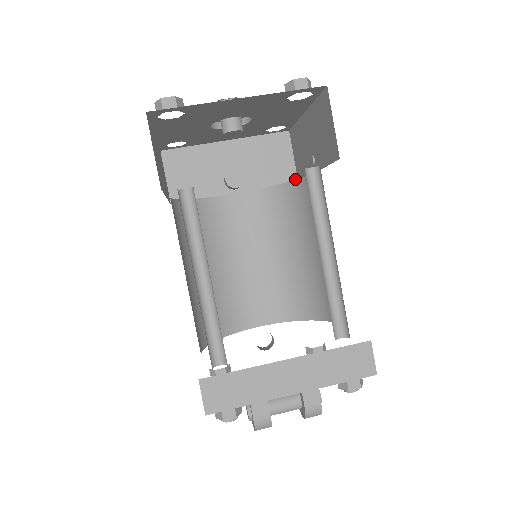
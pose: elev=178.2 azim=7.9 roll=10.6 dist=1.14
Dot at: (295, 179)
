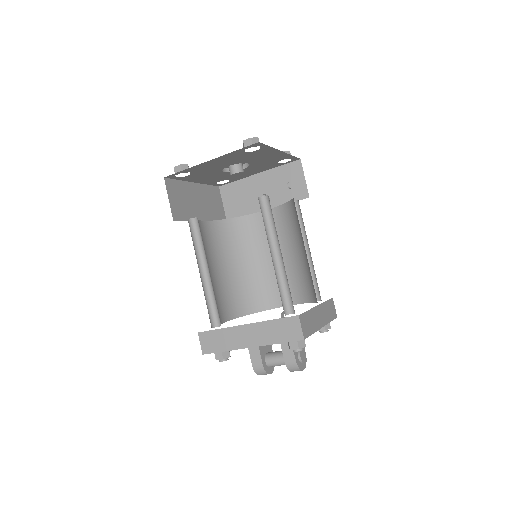
Dot at: (307, 195)
